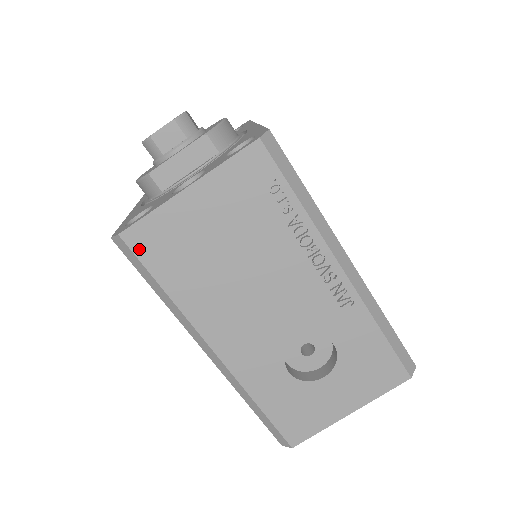
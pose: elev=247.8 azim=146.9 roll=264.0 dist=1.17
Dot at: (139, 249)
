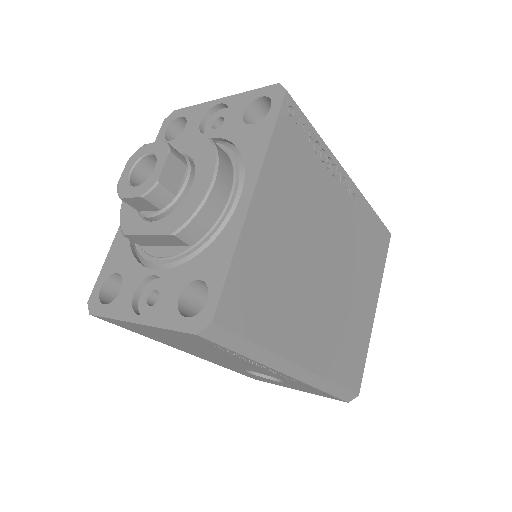
Dot at: (110, 322)
